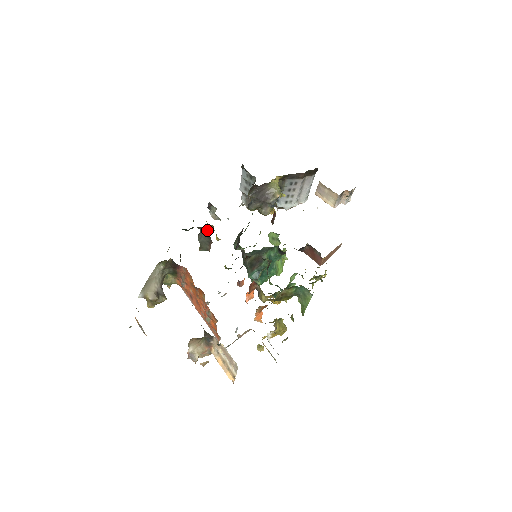
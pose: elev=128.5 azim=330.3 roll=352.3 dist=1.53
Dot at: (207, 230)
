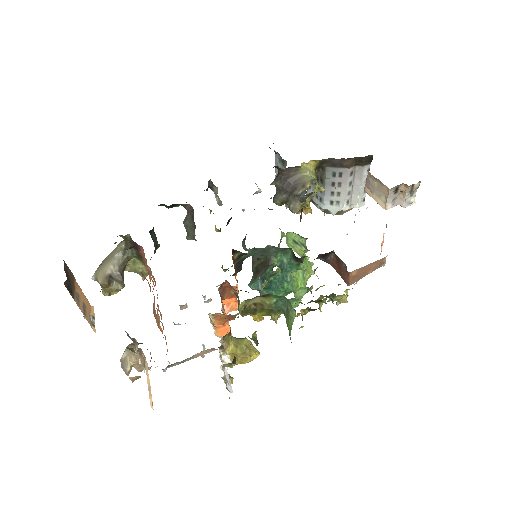
Dot at: (192, 210)
